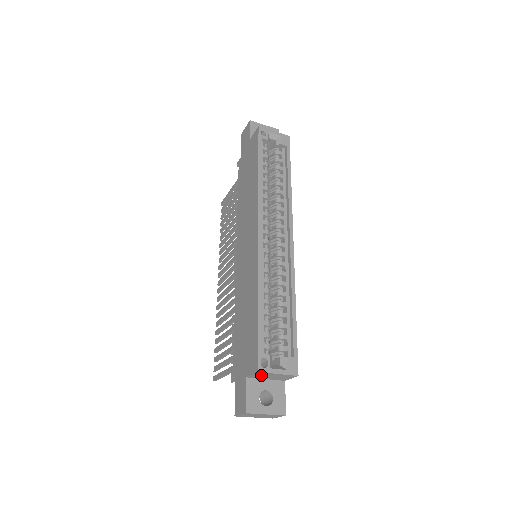
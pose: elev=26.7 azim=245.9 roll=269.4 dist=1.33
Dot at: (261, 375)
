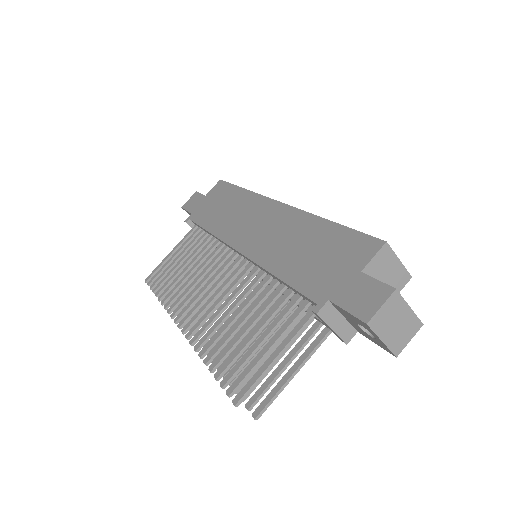
Dot at: (380, 263)
